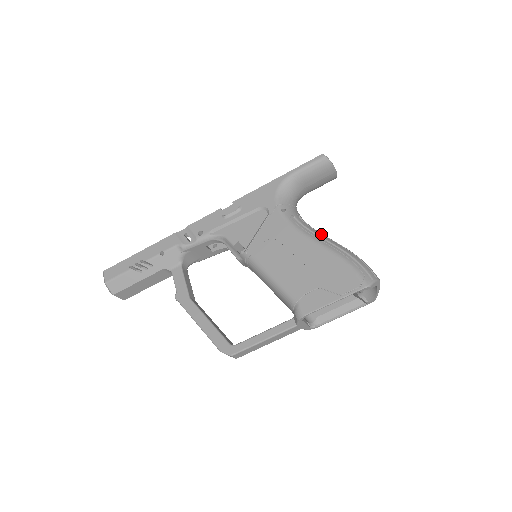
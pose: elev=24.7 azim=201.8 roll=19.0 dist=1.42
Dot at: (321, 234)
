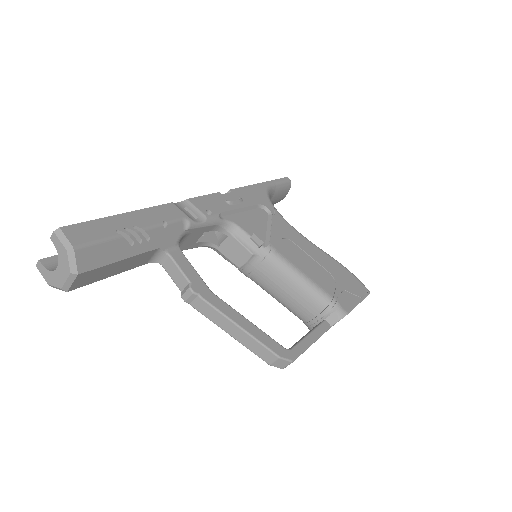
Dot at: occluded
